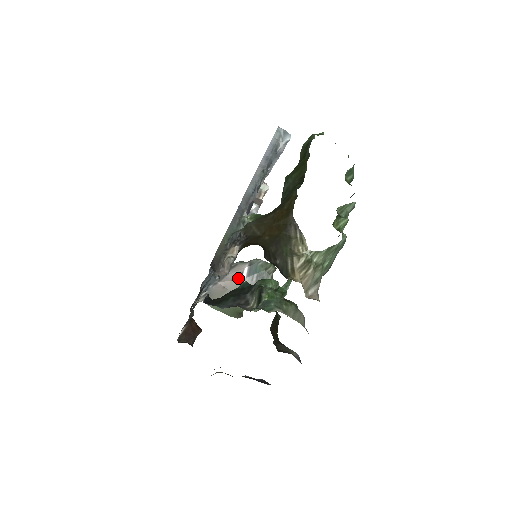
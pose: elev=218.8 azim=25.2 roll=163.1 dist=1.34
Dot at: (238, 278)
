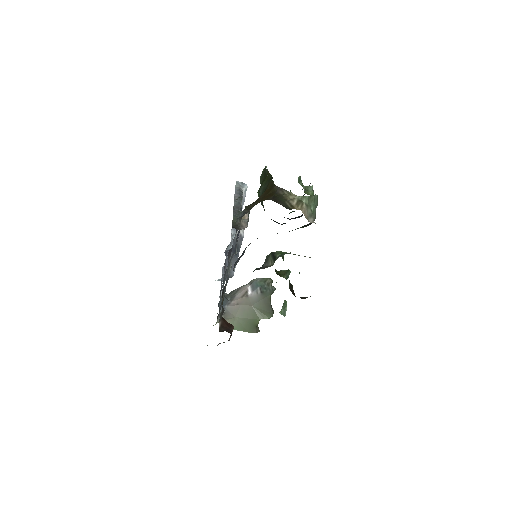
Dot at: (245, 295)
